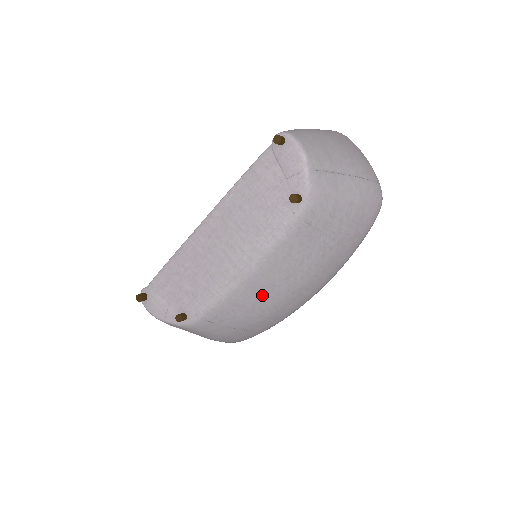
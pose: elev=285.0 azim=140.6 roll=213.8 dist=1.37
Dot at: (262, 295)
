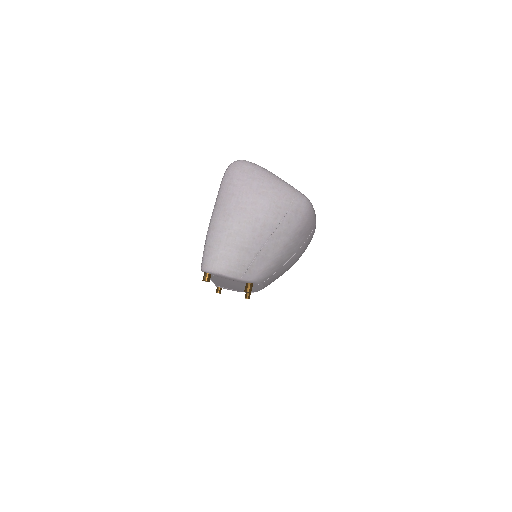
Dot at: occluded
